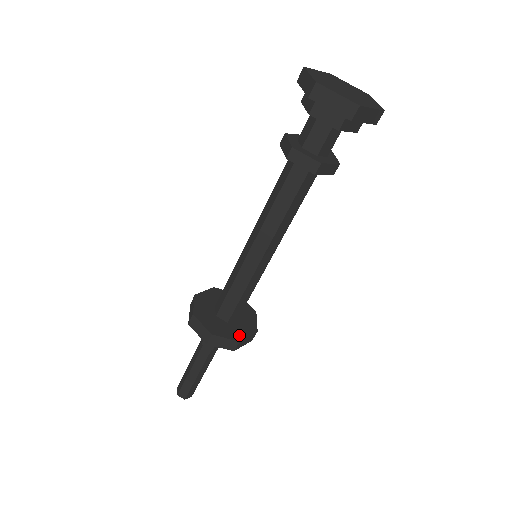
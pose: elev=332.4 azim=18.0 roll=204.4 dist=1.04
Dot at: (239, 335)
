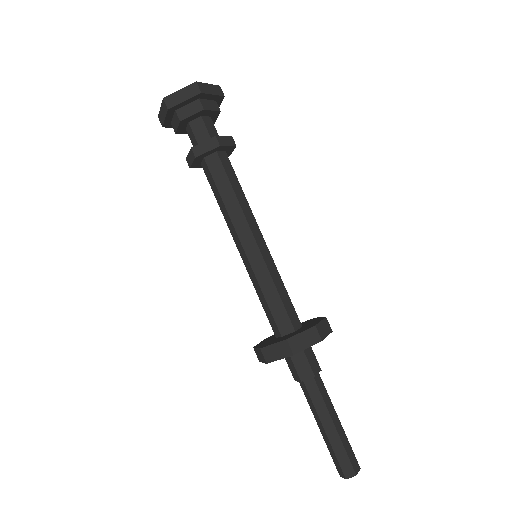
Dot at: (311, 326)
